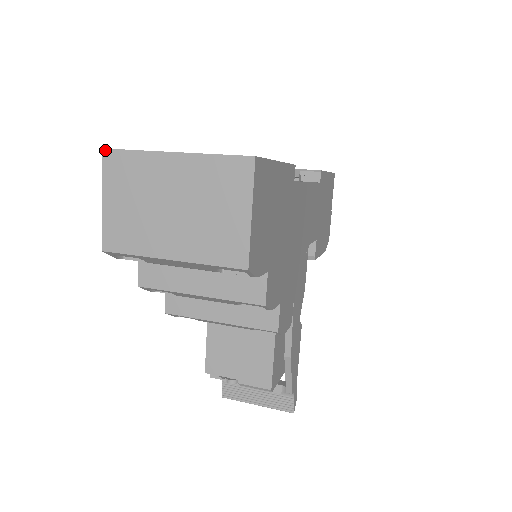
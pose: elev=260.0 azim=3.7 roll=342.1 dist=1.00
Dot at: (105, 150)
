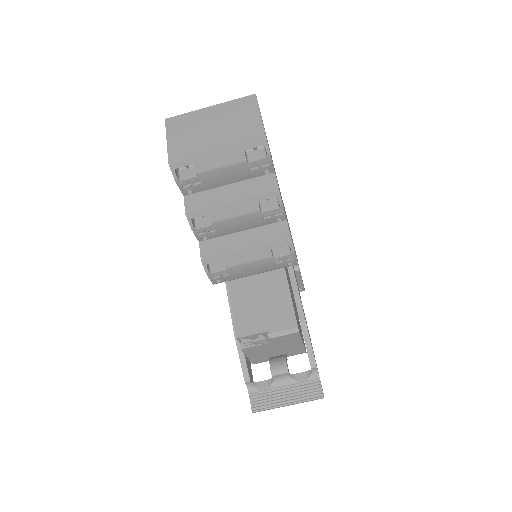
Dot at: (167, 119)
